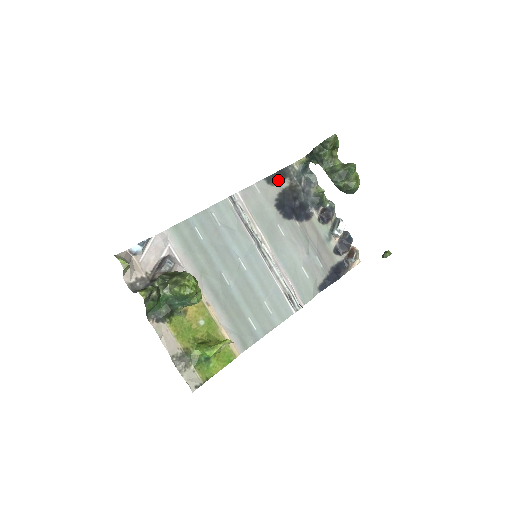
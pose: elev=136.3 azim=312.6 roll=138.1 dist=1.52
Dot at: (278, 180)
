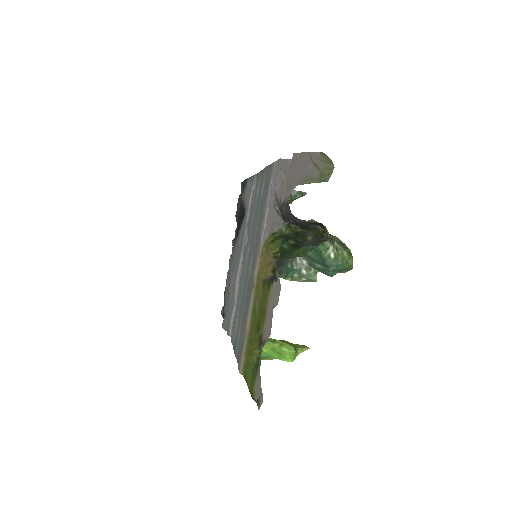
Dot at: (243, 189)
